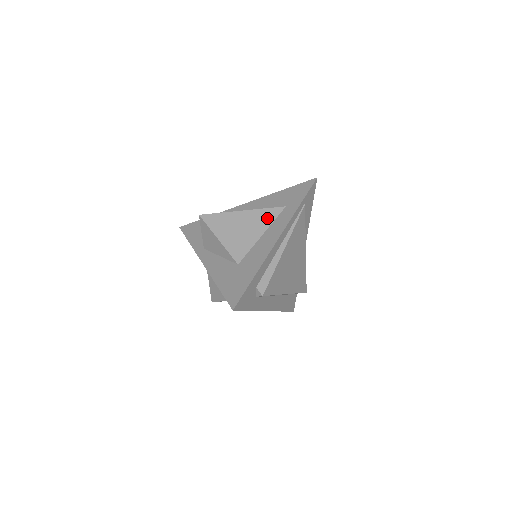
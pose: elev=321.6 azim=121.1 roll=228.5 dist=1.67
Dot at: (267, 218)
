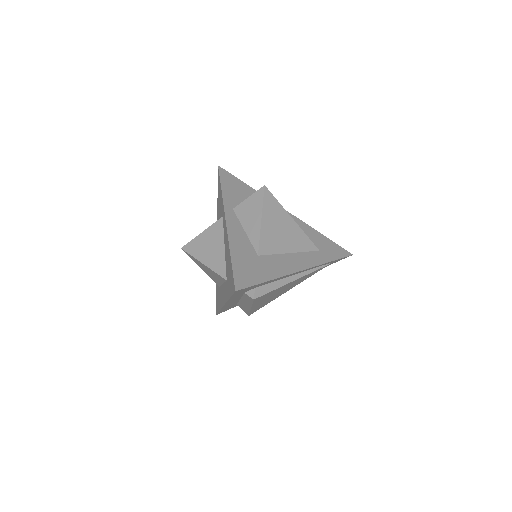
Dot at: (303, 244)
